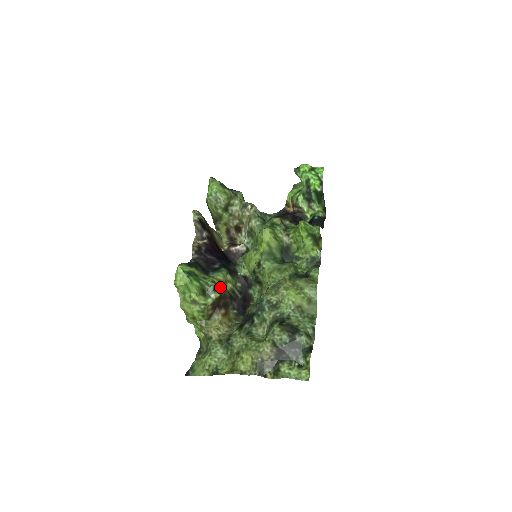
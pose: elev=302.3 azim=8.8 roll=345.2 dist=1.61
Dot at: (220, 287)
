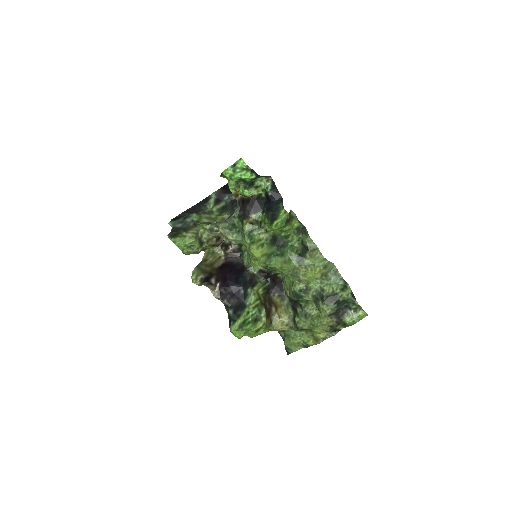
Dot at: (259, 303)
